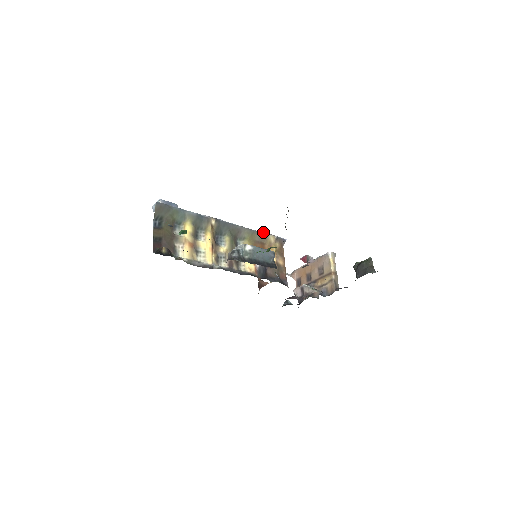
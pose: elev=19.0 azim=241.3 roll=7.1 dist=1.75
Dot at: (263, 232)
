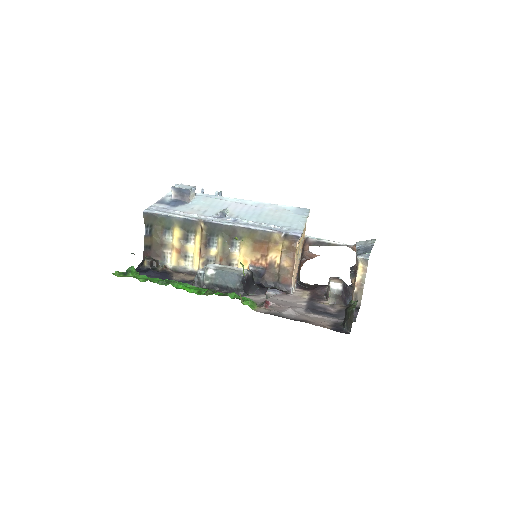
Dot at: (268, 228)
